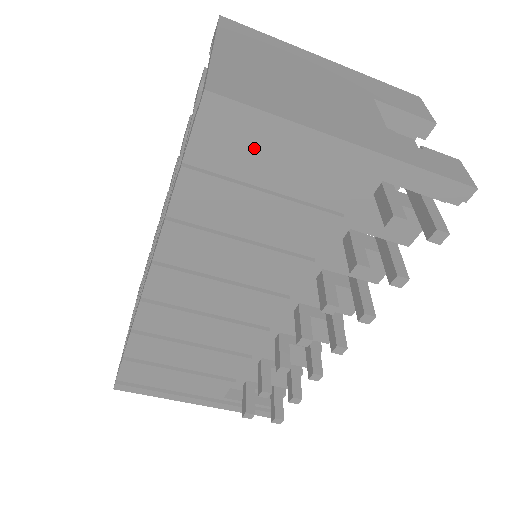
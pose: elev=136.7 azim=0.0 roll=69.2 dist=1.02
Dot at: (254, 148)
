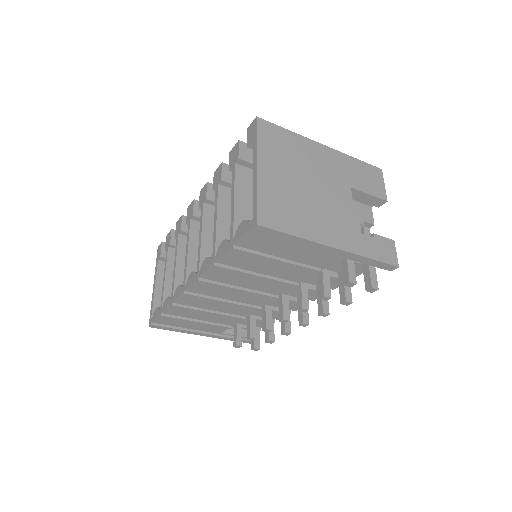
Dot at: (277, 243)
